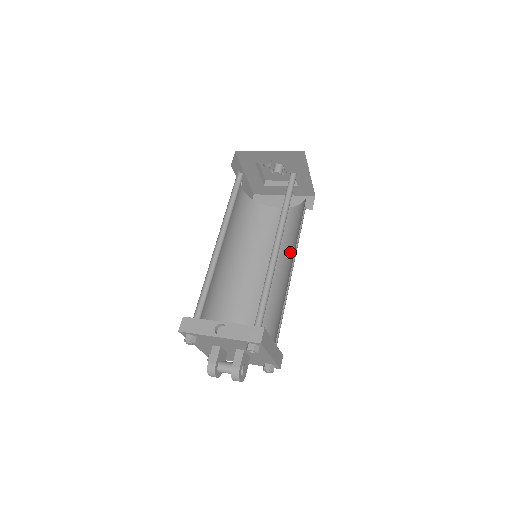
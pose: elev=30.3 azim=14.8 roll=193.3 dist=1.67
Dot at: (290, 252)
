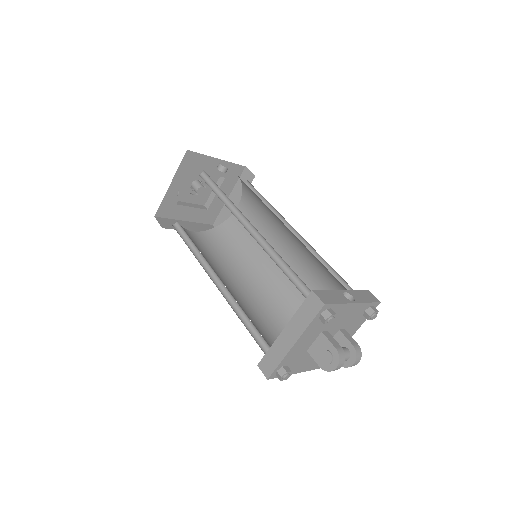
Dot at: (250, 264)
